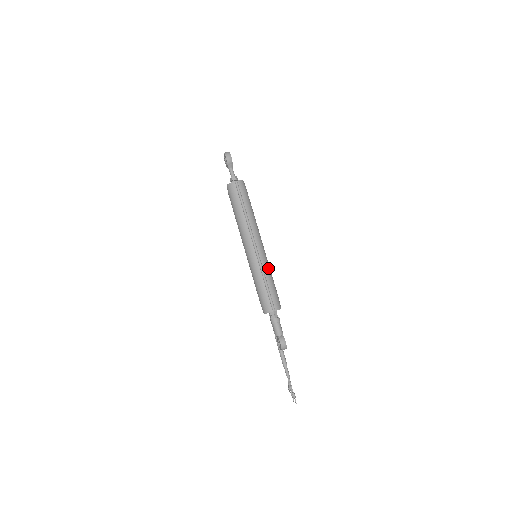
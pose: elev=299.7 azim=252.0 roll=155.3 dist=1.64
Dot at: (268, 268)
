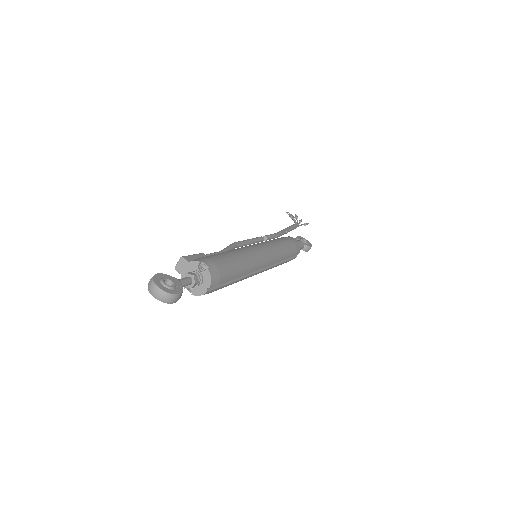
Dot at: (280, 253)
